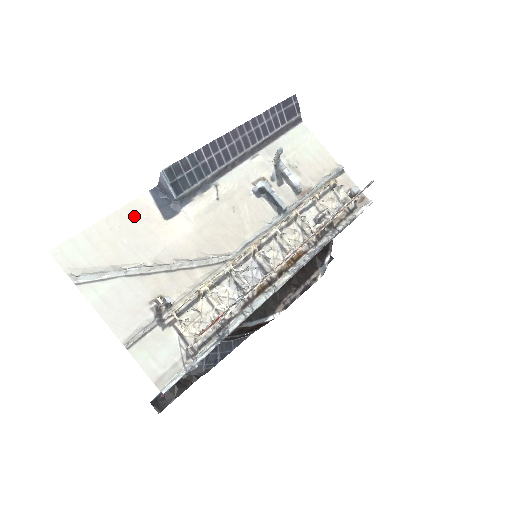
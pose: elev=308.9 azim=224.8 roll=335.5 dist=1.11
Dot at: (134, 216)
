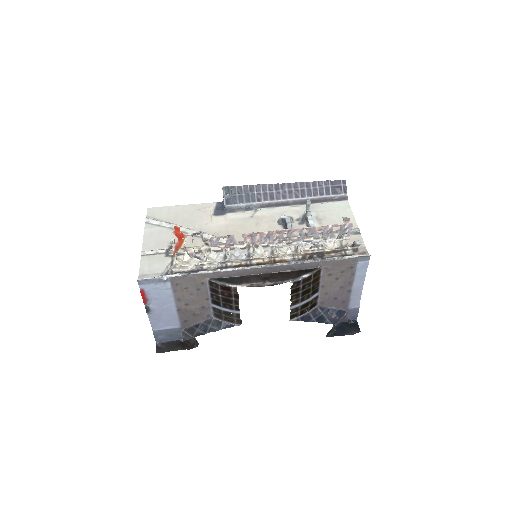
Dot at: (199, 209)
